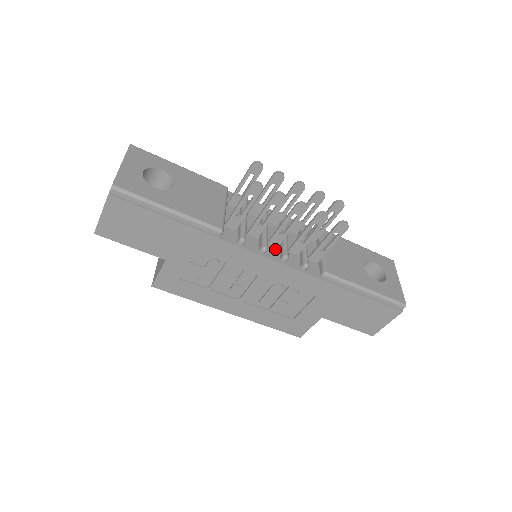
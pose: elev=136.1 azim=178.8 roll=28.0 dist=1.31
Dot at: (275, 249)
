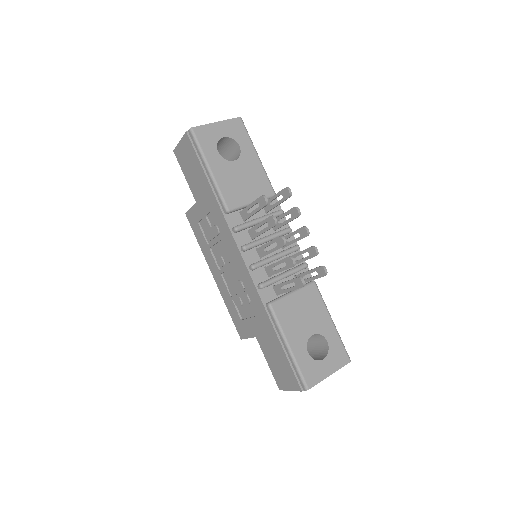
Dot at: (256, 257)
